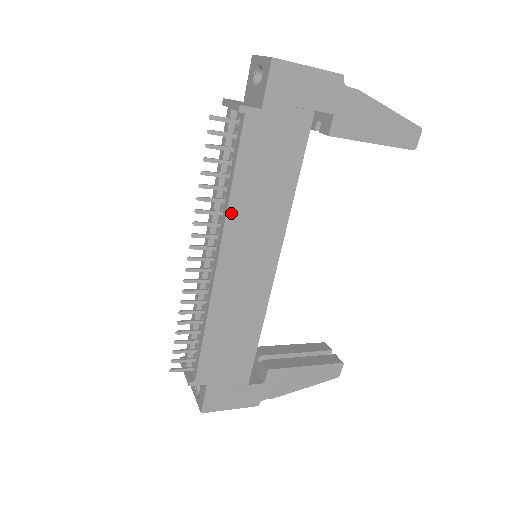
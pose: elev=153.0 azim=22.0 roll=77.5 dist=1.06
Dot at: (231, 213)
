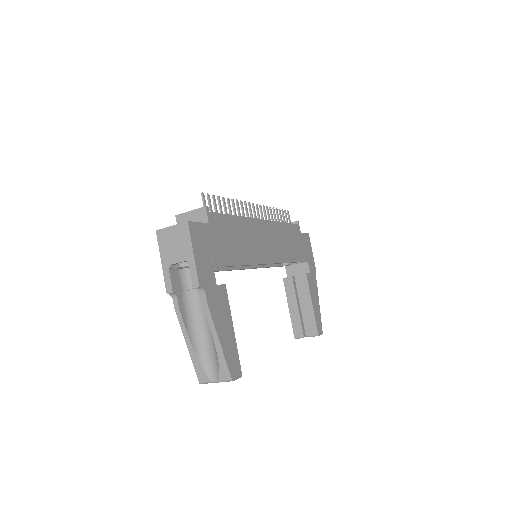
Dot at: (277, 224)
